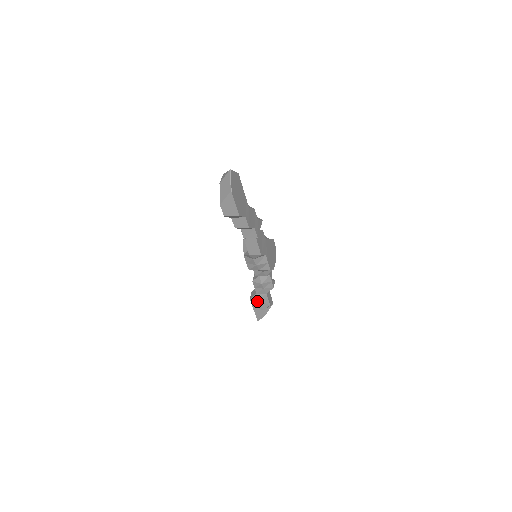
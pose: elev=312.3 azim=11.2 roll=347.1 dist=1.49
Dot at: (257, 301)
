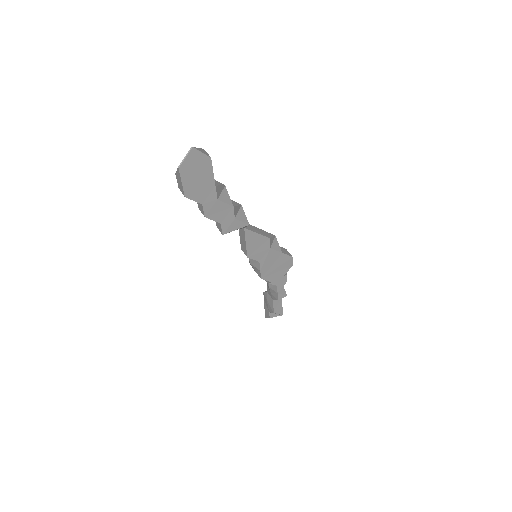
Dot at: (266, 299)
